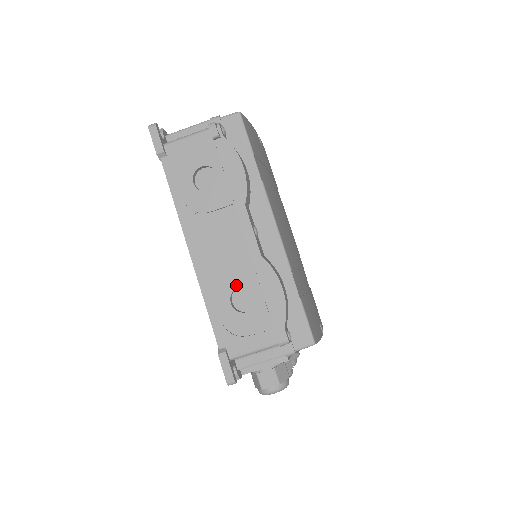
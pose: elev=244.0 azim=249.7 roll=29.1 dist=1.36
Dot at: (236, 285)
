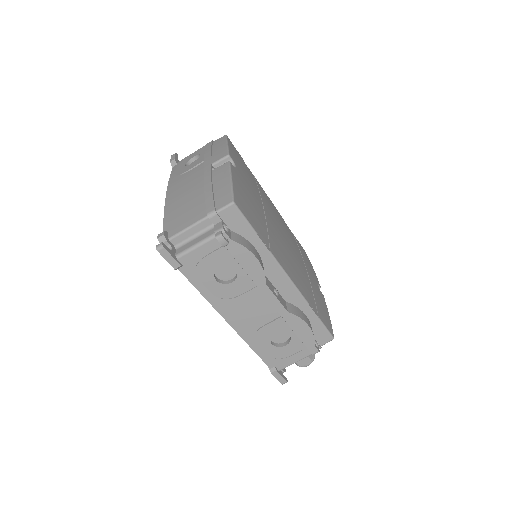
Dot at: (273, 334)
